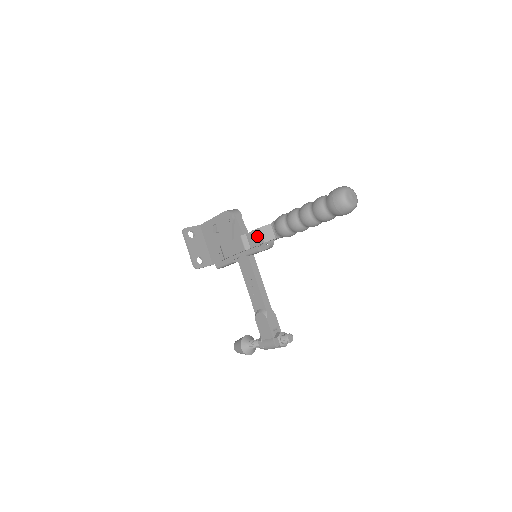
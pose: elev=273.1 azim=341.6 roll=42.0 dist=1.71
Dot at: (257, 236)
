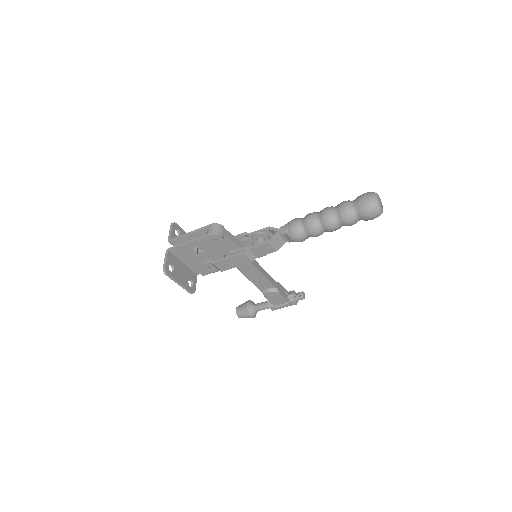
Dot at: (266, 249)
